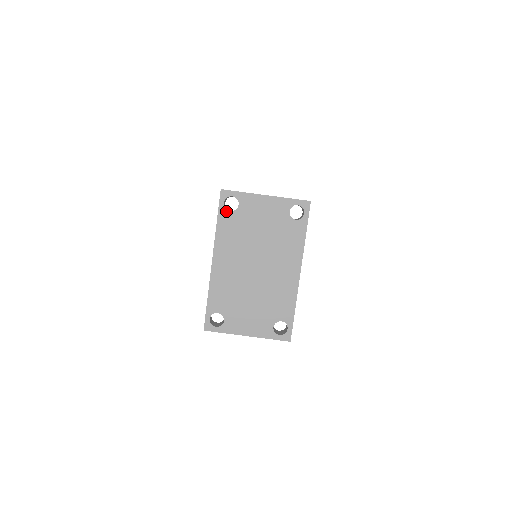
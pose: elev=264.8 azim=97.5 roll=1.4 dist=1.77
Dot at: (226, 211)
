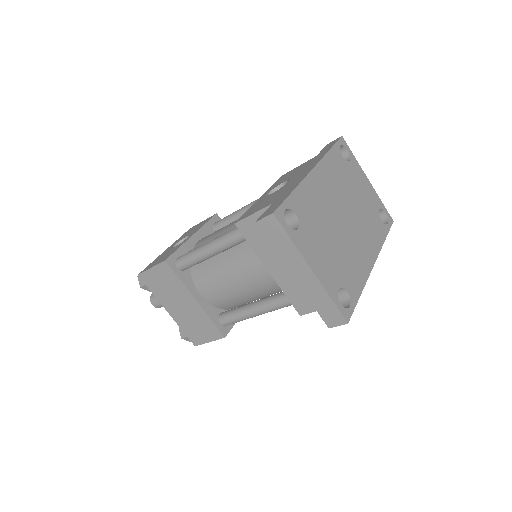
Dot at: (340, 152)
